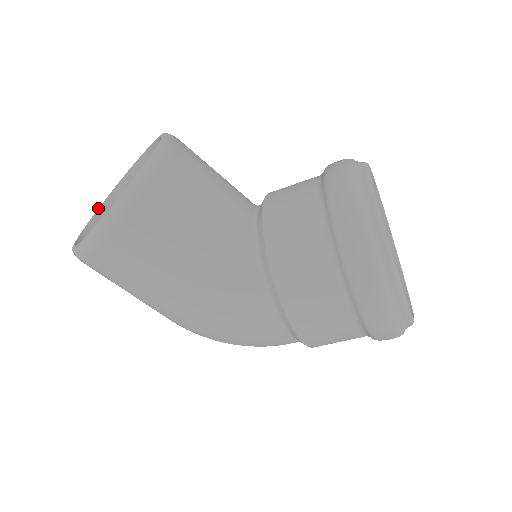
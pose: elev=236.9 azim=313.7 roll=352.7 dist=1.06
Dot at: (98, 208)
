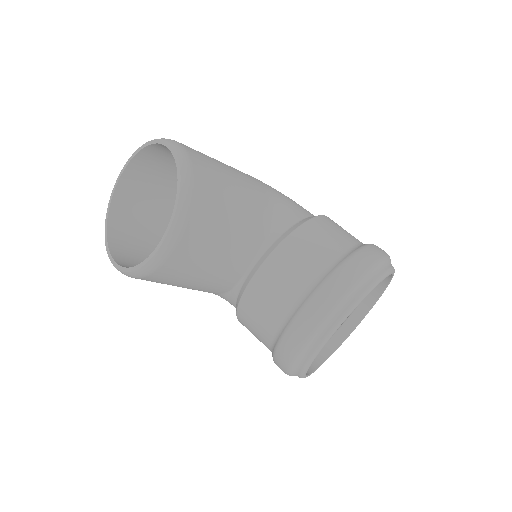
Dot at: (135, 151)
